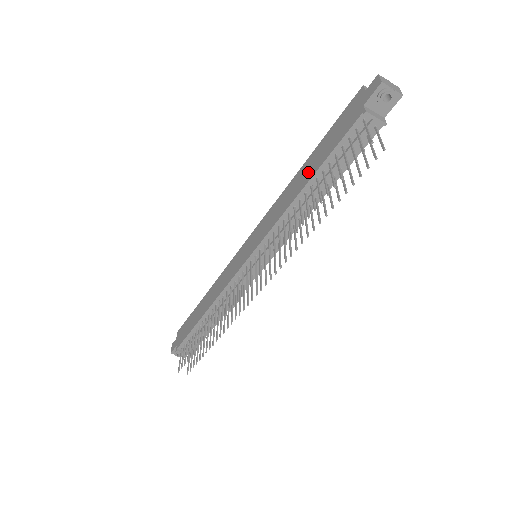
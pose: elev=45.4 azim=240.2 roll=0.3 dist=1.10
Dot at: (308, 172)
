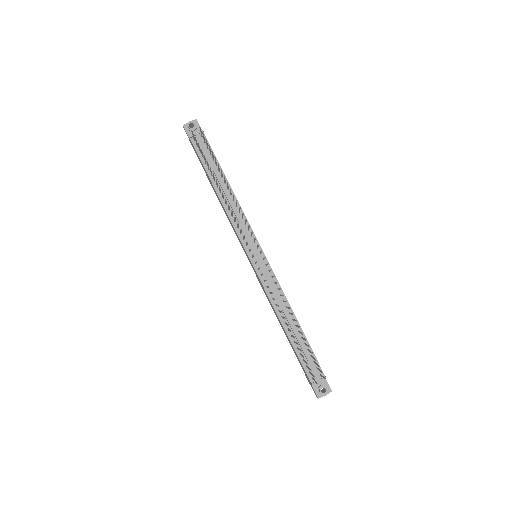
Dot at: (213, 187)
